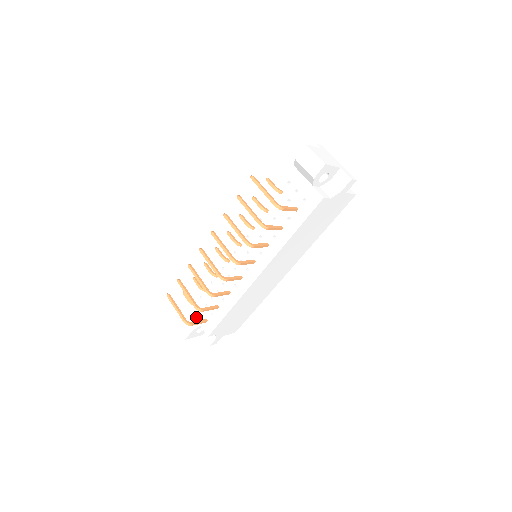
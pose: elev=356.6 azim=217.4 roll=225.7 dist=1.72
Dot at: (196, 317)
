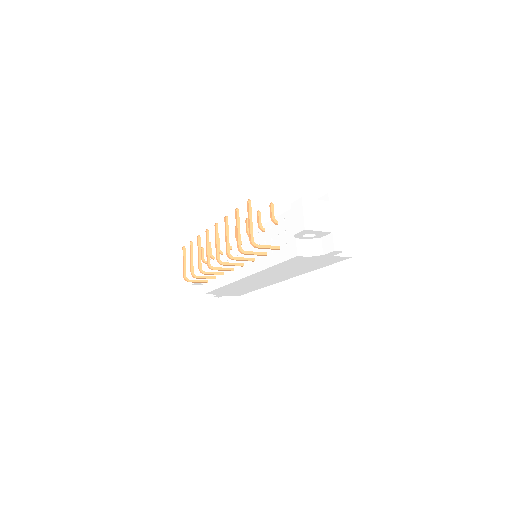
Dot at: occluded
